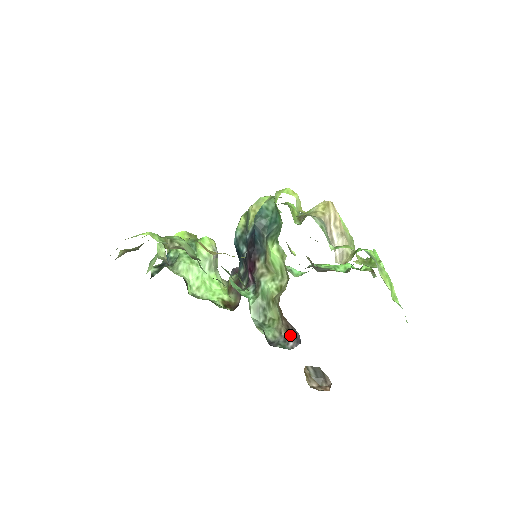
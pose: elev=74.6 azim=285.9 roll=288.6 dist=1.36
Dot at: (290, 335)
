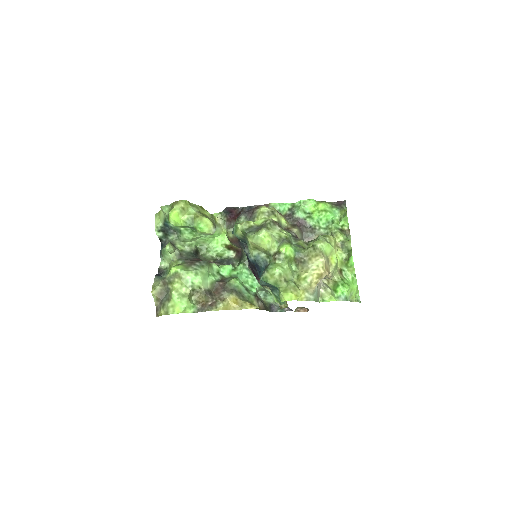
Dot at: occluded
